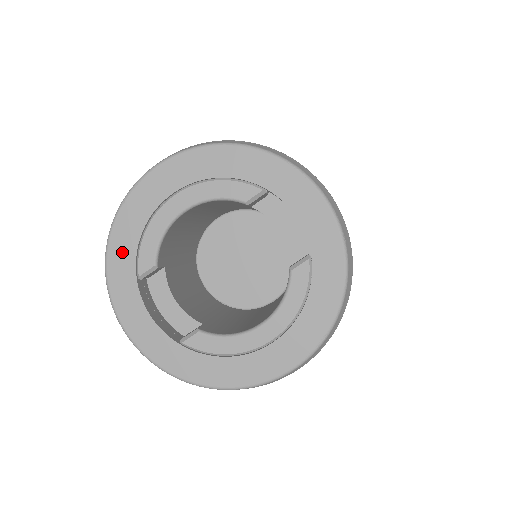
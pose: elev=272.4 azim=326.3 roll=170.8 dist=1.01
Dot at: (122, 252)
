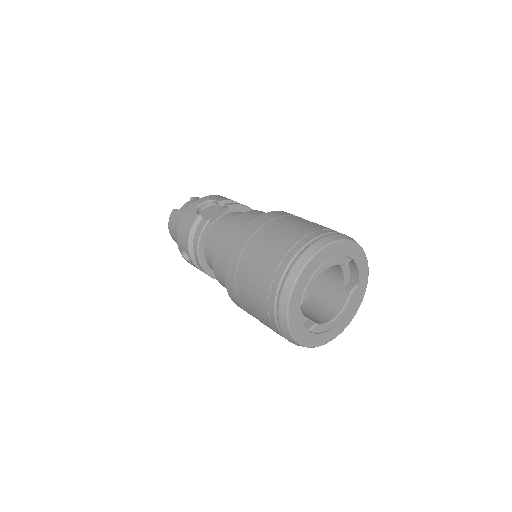
Dot at: (298, 294)
